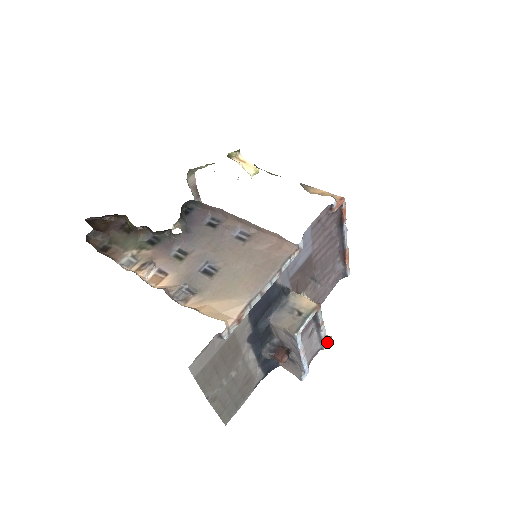
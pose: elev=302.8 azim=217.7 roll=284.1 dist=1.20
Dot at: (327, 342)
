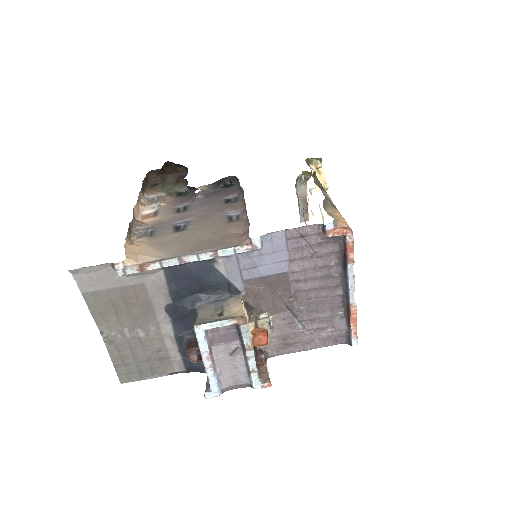
Dot at: (260, 382)
